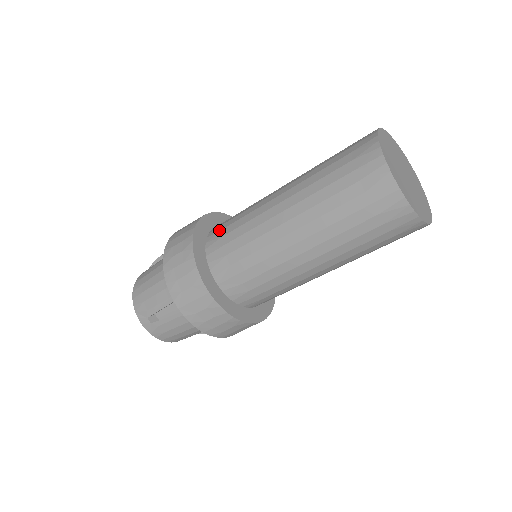
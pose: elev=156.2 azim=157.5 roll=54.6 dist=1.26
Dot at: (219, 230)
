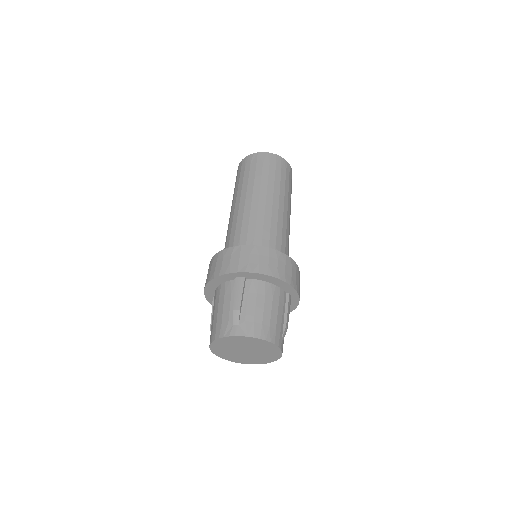
Dot at: occluded
